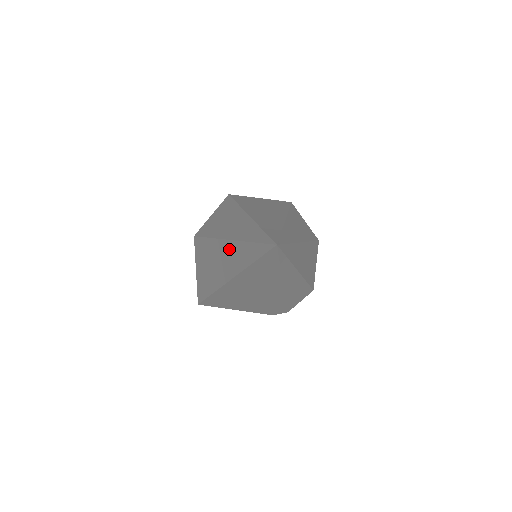
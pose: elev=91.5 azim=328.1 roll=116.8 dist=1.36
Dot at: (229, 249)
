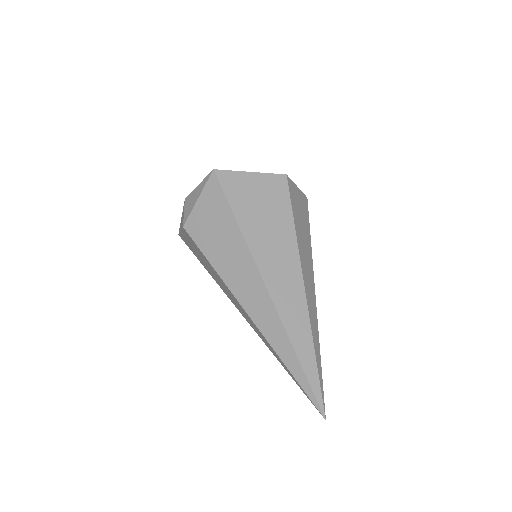
Dot at: (256, 329)
